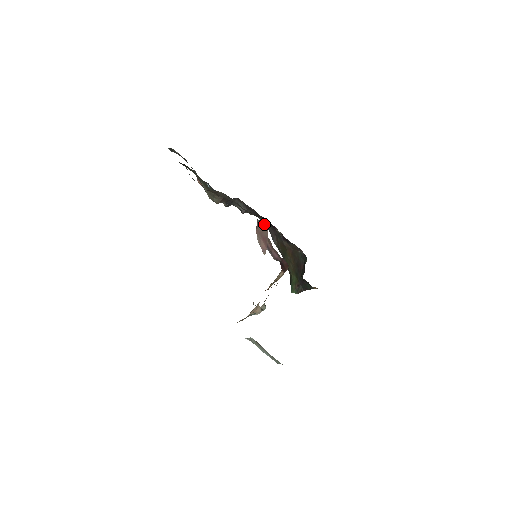
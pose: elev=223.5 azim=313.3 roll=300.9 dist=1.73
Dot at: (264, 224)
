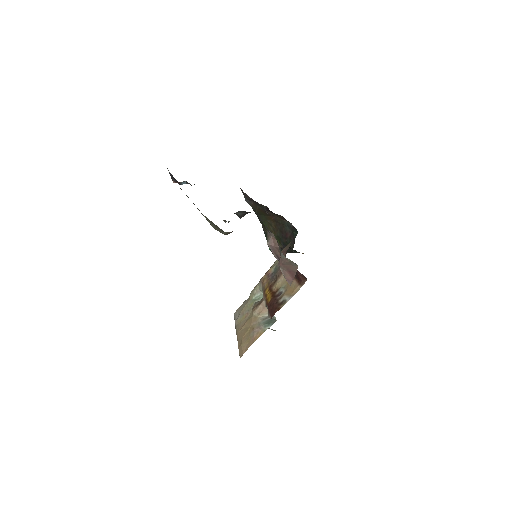
Dot at: (294, 263)
